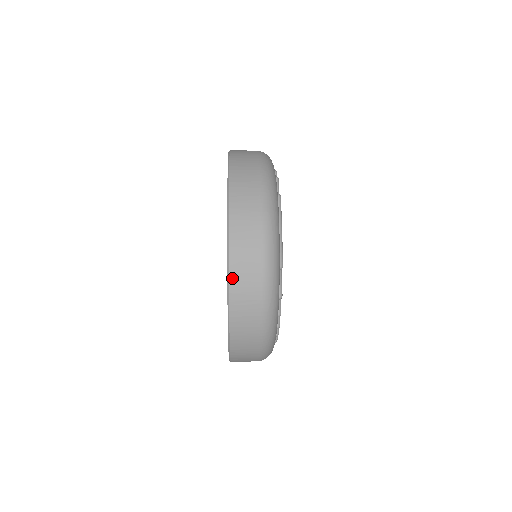
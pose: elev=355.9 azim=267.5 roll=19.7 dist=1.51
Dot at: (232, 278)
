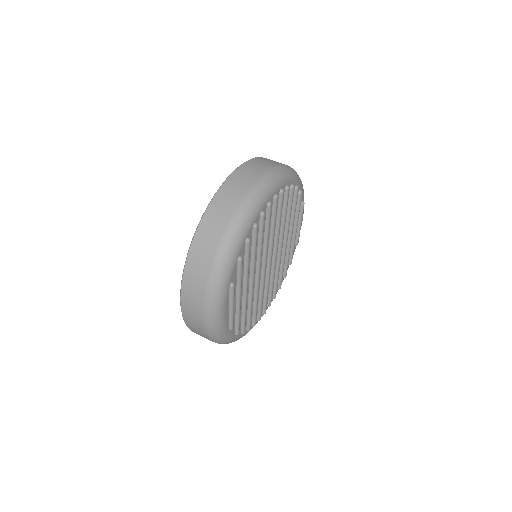
Dot at: (191, 330)
